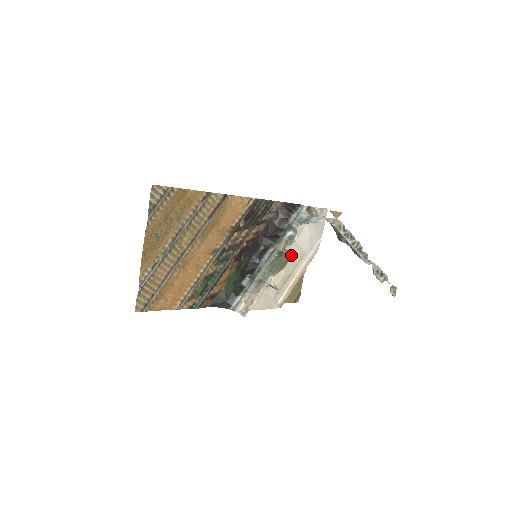
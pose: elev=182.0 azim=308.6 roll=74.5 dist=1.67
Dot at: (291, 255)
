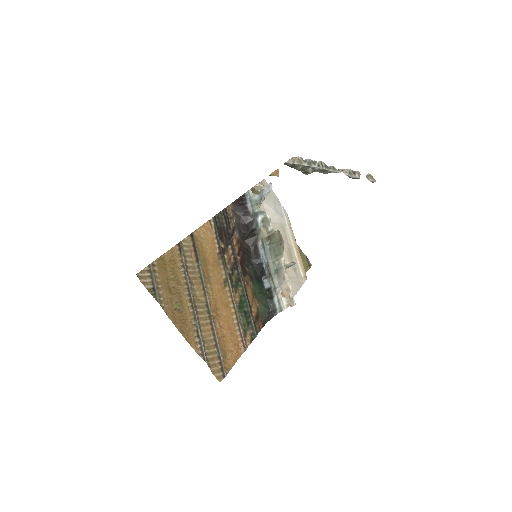
Dot at: occluded
